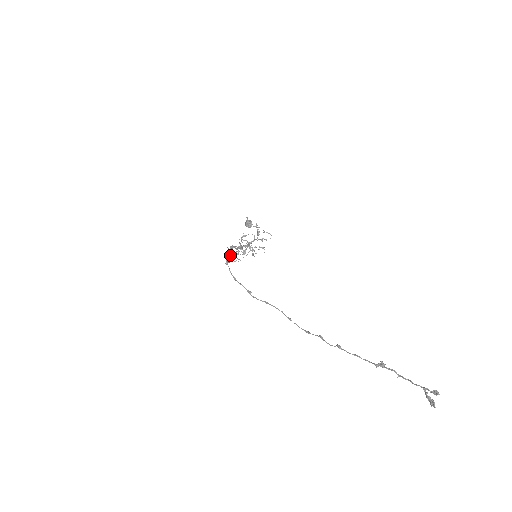
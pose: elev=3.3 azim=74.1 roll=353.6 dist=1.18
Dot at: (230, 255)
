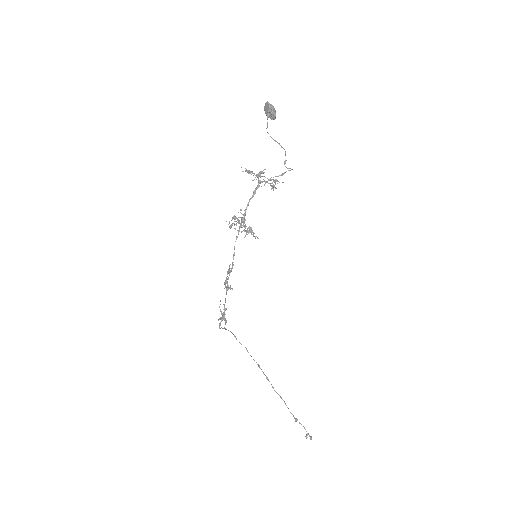
Dot at: (225, 286)
